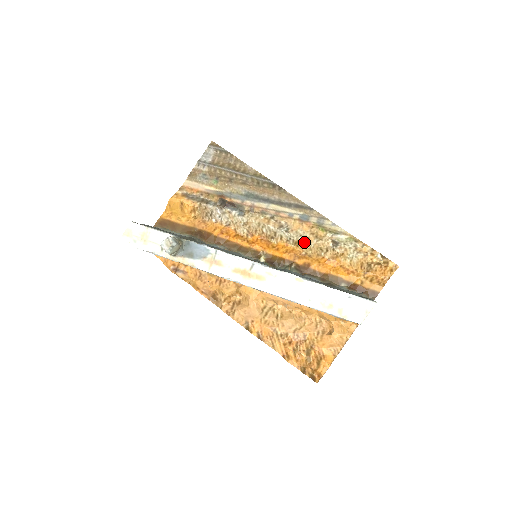
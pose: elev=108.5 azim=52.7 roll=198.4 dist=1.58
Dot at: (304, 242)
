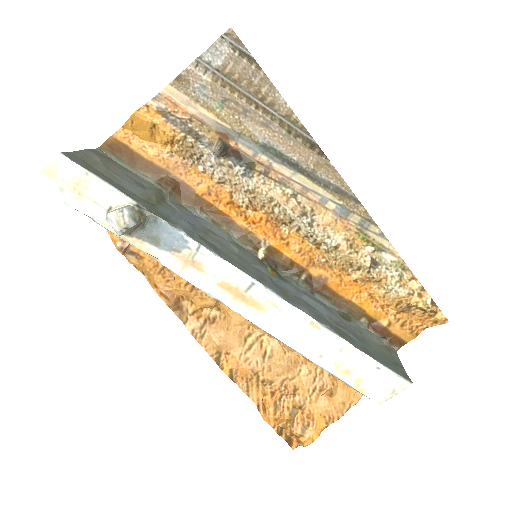
Dot at: (330, 247)
